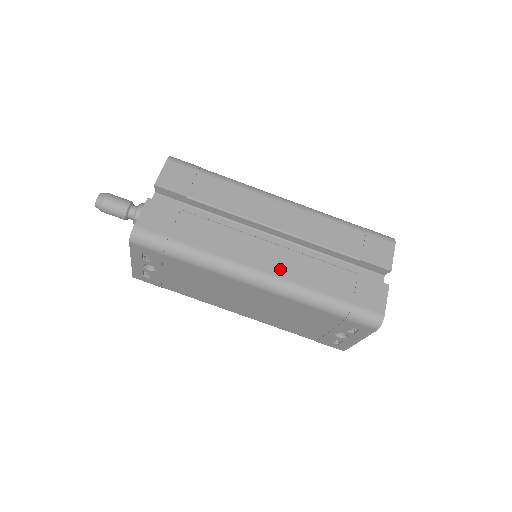
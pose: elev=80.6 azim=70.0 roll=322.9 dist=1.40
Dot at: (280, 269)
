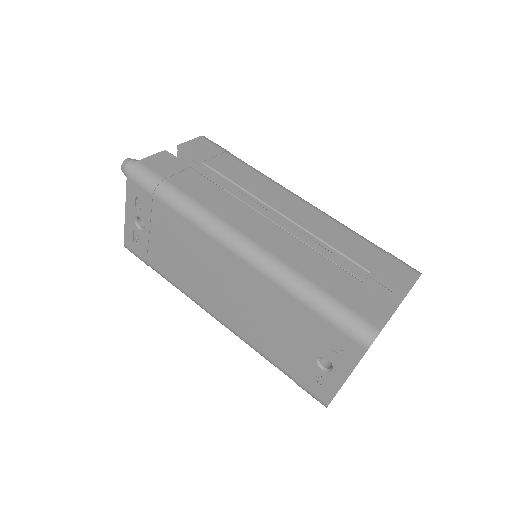
Dot at: (269, 243)
